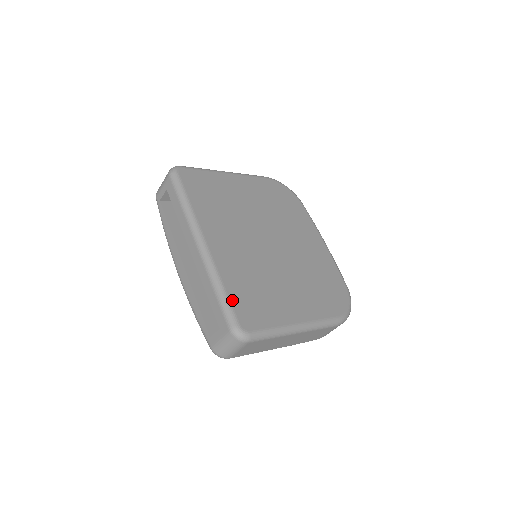
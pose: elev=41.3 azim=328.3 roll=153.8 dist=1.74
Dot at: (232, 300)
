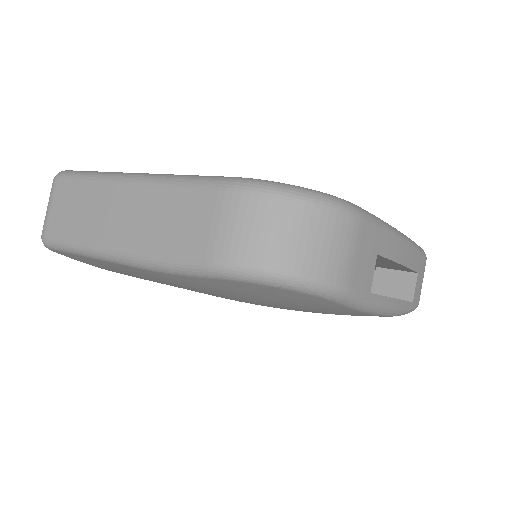
Dot at: occluded
